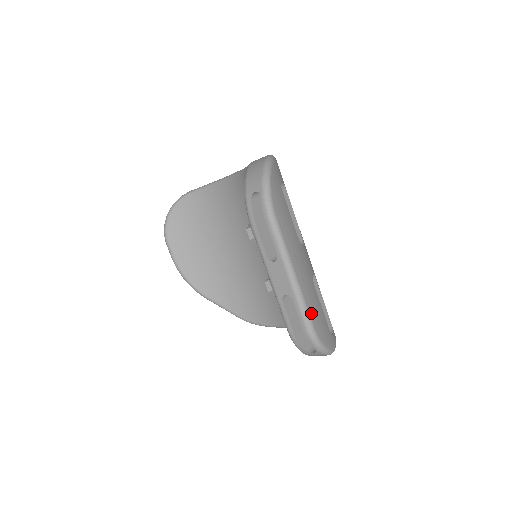
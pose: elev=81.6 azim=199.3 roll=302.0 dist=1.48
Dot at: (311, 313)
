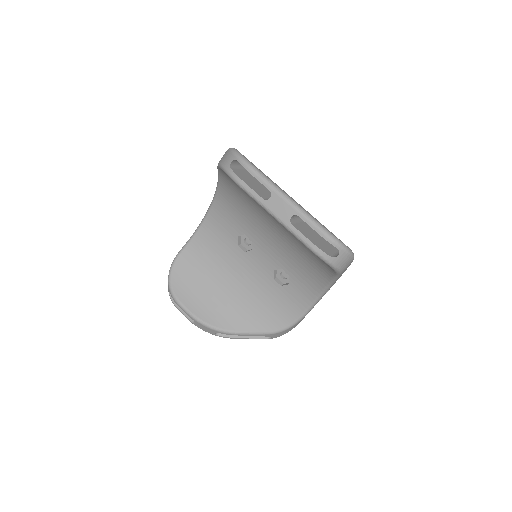
Dot at: (318, 221)
